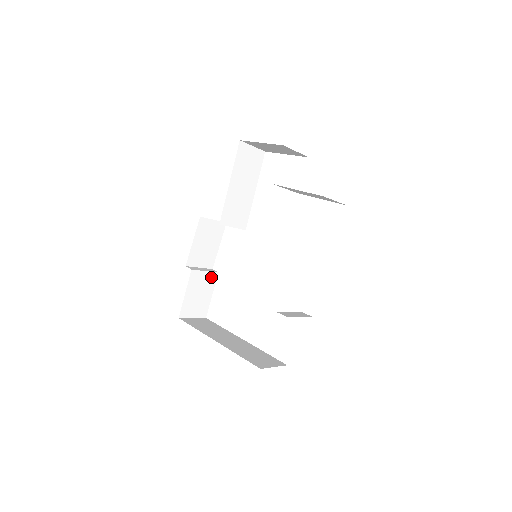
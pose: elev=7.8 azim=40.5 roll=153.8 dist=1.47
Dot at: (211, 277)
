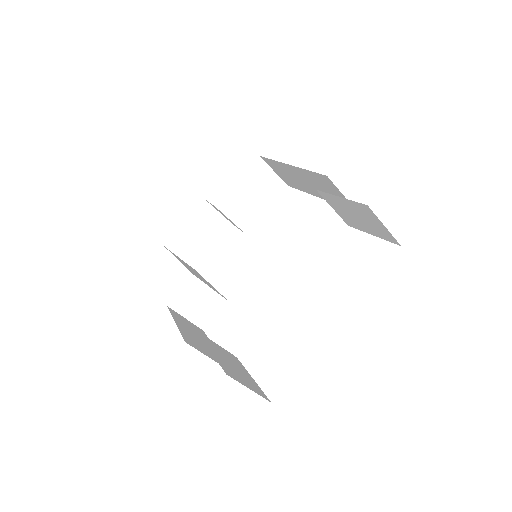
Dot at: (231, 357)
